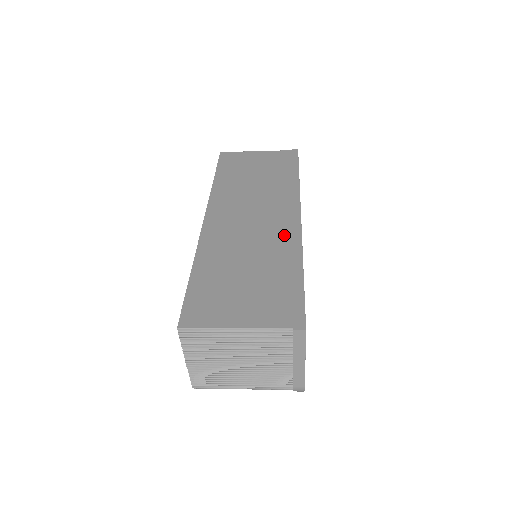
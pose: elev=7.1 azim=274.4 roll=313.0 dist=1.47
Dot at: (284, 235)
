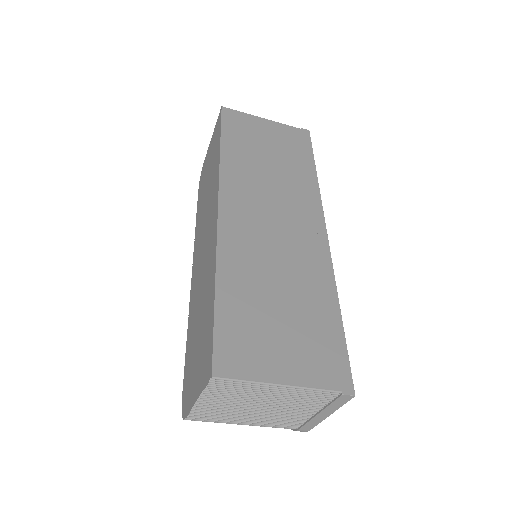
Dot at: (313, 254)
